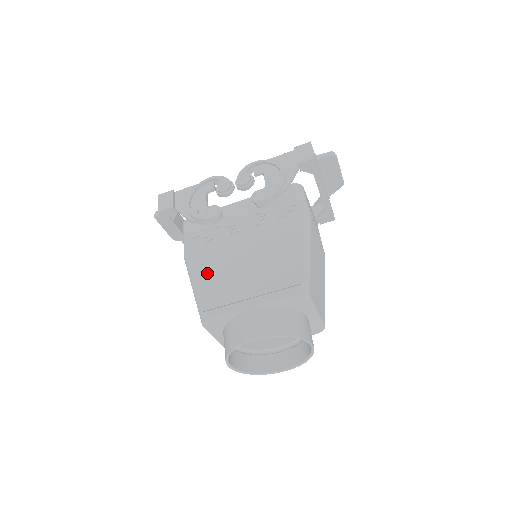
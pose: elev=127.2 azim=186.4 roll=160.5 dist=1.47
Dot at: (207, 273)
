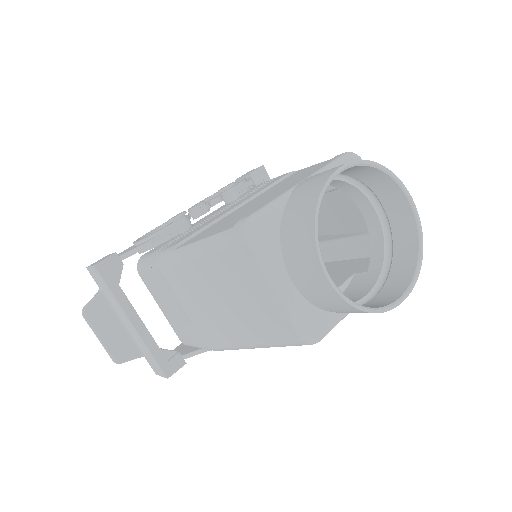
Dot at: (209, 231)
